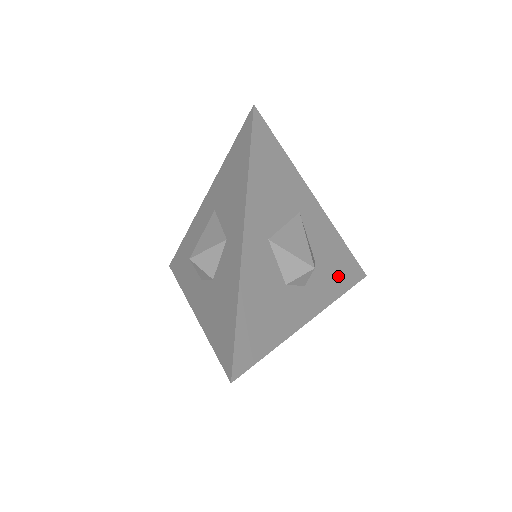
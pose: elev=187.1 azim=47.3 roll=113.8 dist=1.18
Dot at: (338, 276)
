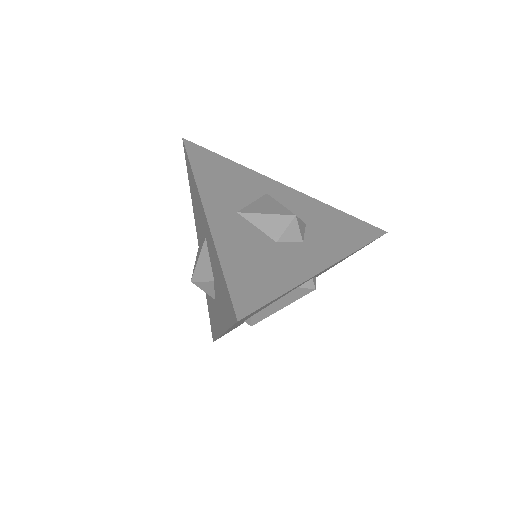
Dot at: (346, 234)
